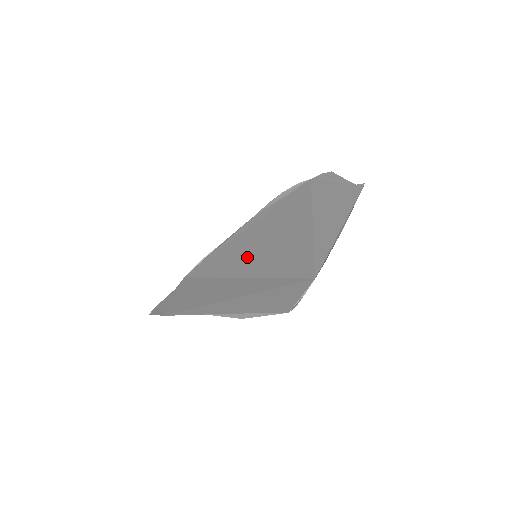
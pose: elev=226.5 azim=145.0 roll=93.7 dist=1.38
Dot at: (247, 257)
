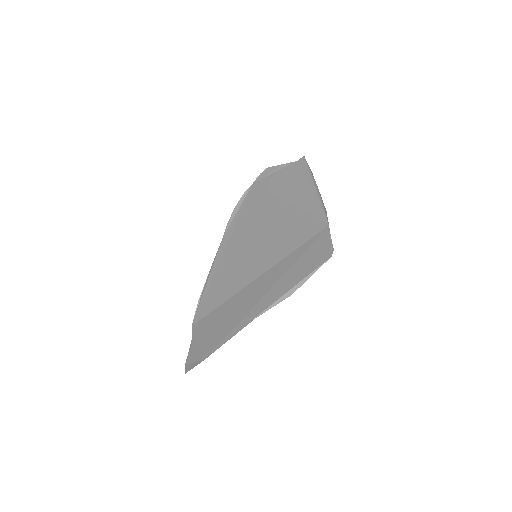
Dot at: (247, 264)
